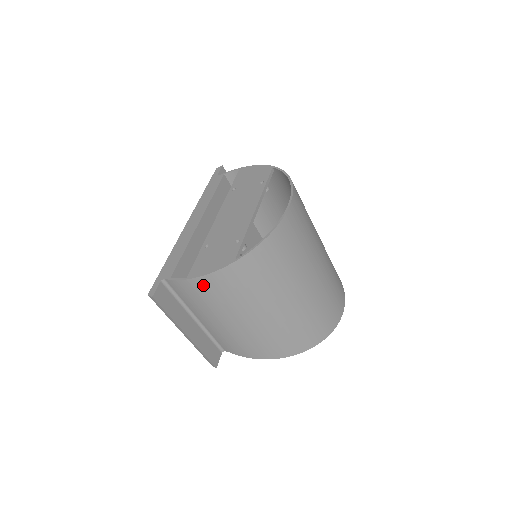
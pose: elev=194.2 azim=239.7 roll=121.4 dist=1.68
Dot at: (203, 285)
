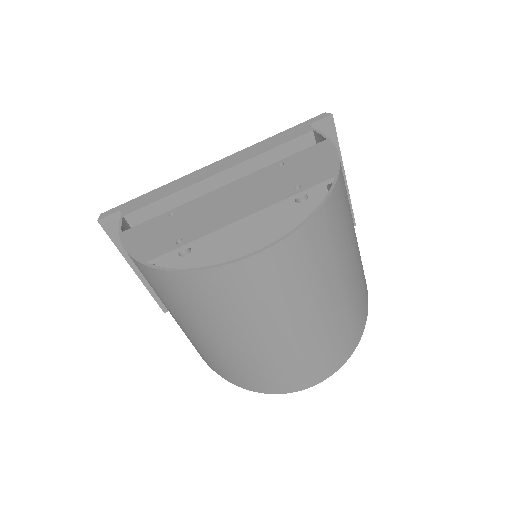
Dot at: occluded
